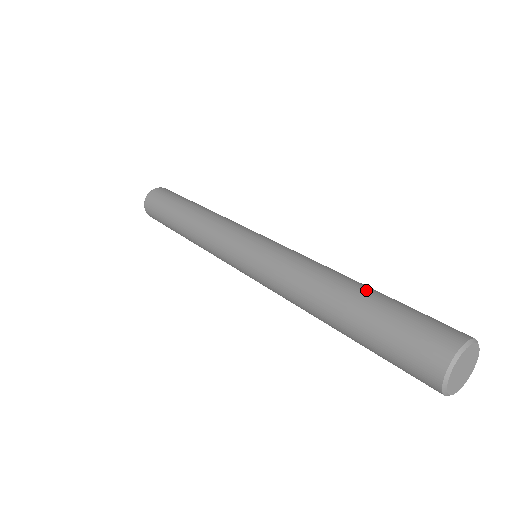
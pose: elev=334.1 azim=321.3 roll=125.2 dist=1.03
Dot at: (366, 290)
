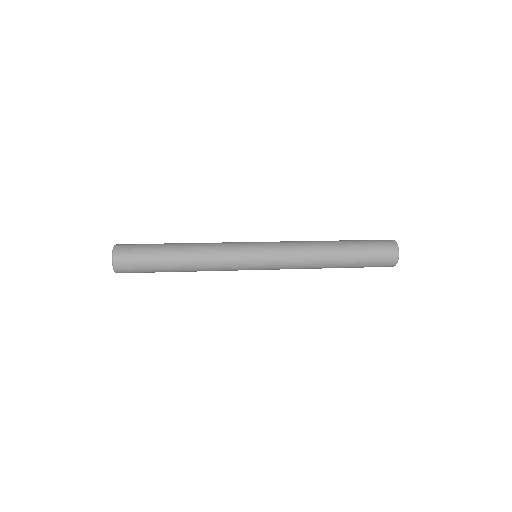
Dot at: (343, 241)
